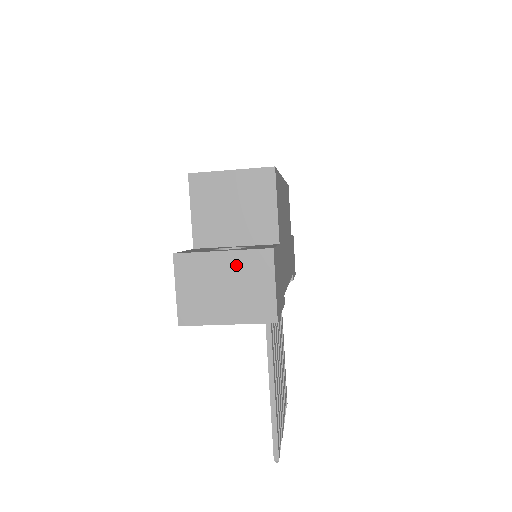
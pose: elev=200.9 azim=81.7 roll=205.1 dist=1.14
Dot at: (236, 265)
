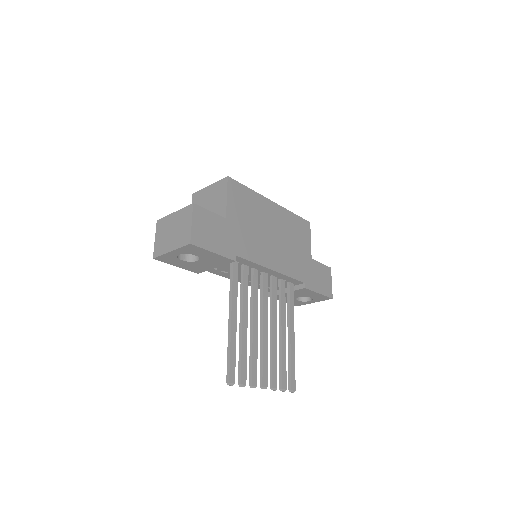
Dot at: (178, 218)
